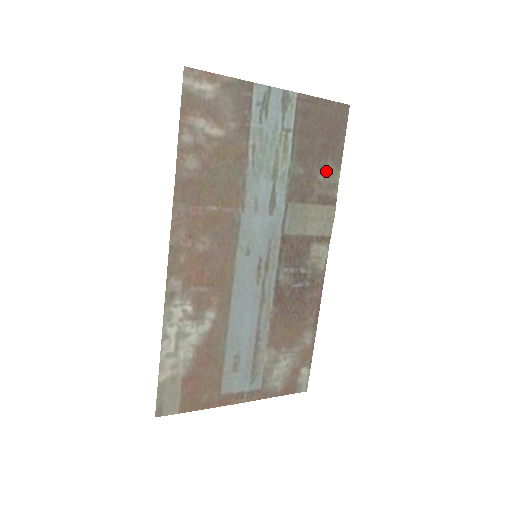
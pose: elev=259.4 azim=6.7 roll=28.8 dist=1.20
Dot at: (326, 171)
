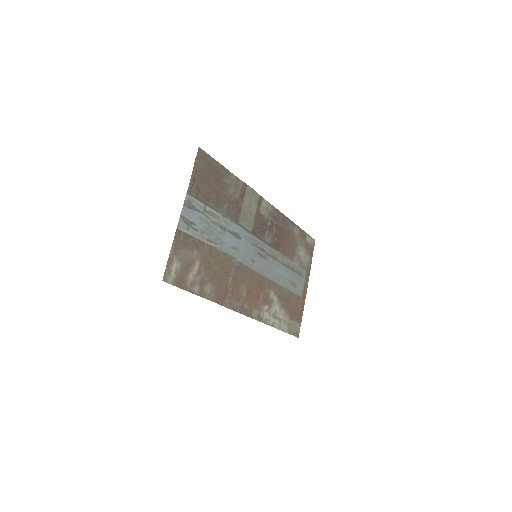
Dot at: (229, 185)
